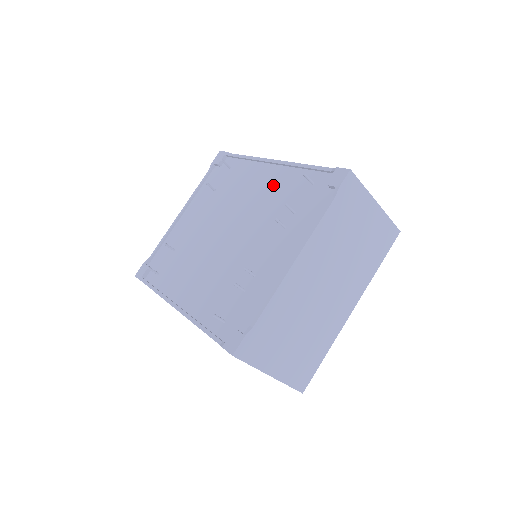
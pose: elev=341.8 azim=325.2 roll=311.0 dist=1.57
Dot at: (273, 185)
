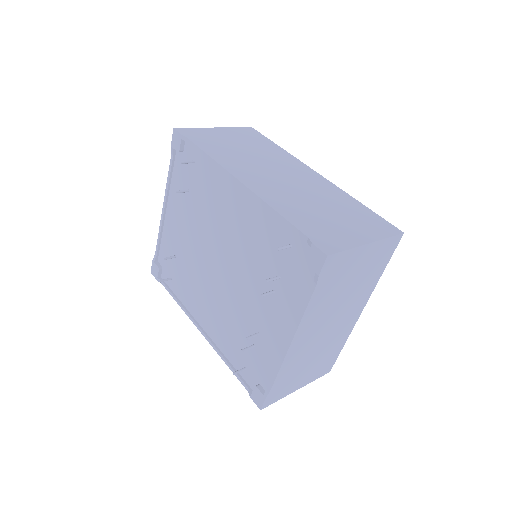
Dot at: (248, 221)
